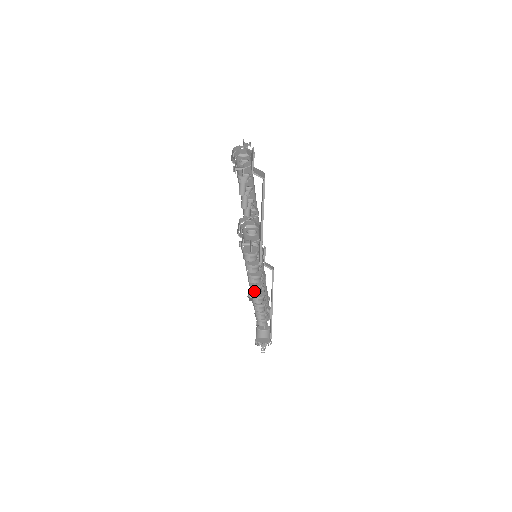
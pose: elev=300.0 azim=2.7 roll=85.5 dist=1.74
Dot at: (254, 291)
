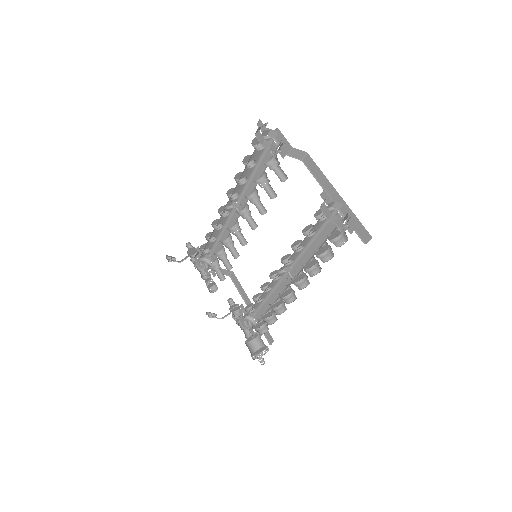
Dot at: (298, 288)
